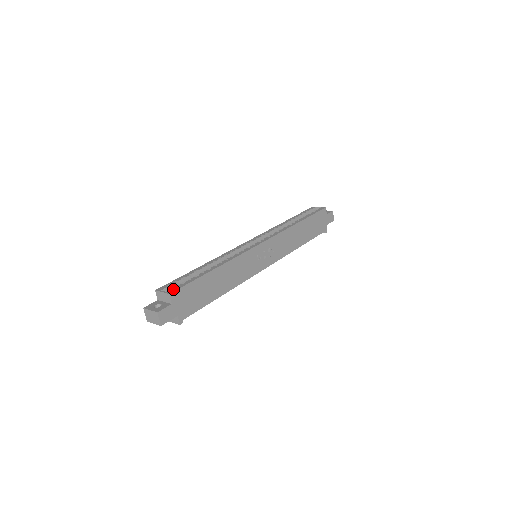
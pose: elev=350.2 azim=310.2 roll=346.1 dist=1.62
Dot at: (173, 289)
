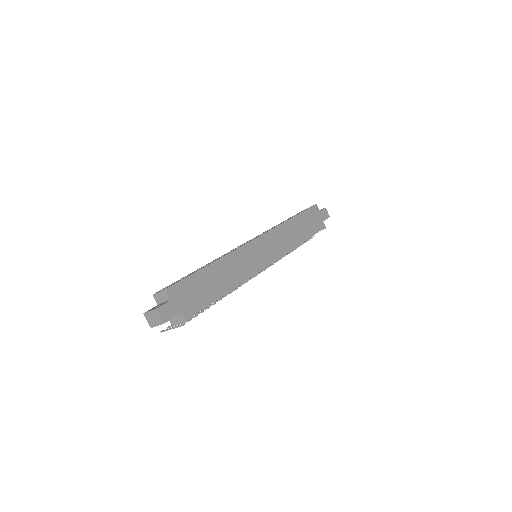
Dot at: (169, 286)
